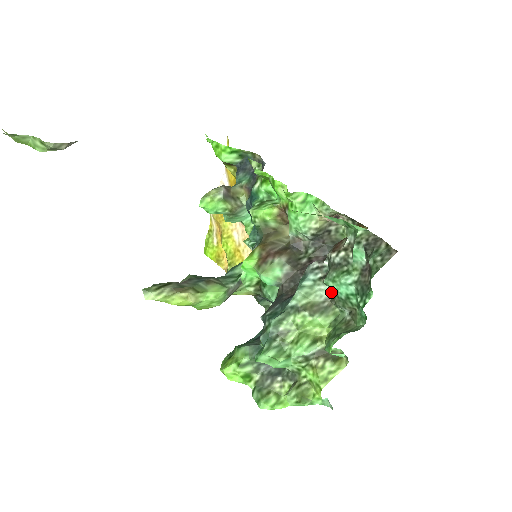
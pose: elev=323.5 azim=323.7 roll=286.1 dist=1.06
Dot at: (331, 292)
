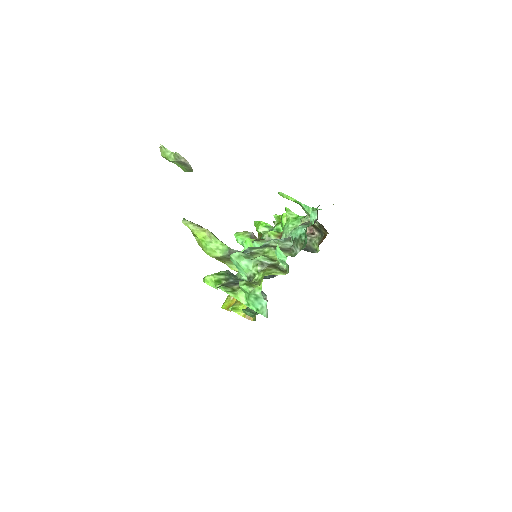
Dot at: occluded
